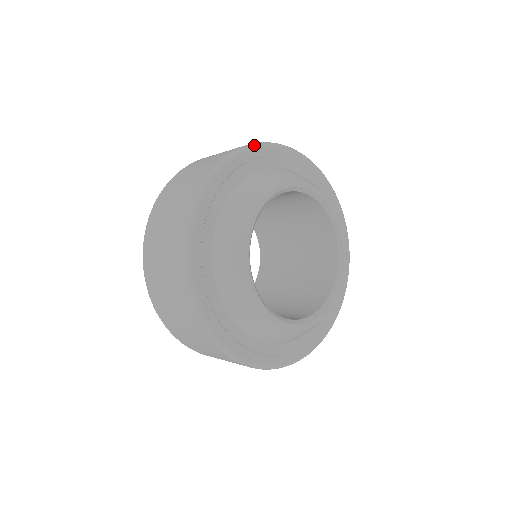
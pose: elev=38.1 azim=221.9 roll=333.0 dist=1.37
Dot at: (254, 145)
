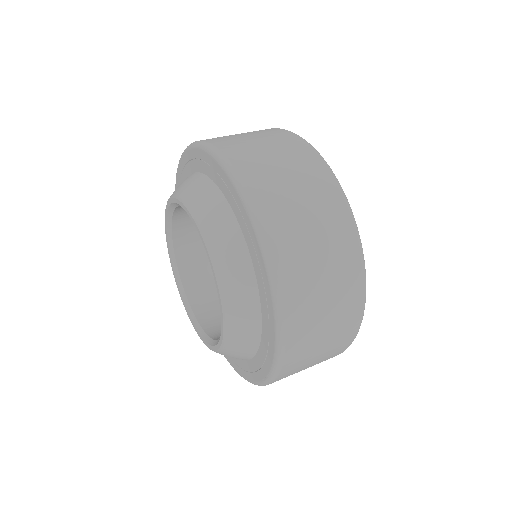
Dot at: occluded
